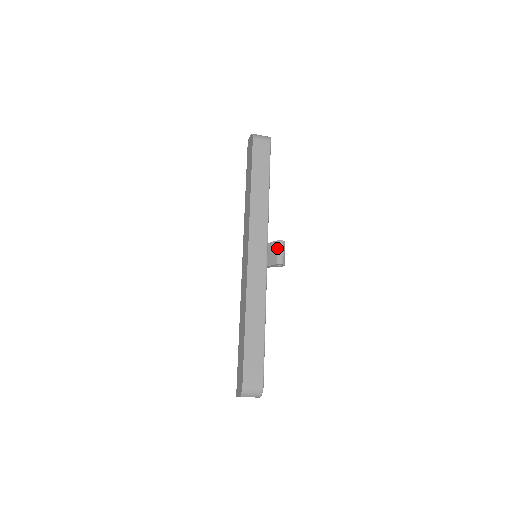
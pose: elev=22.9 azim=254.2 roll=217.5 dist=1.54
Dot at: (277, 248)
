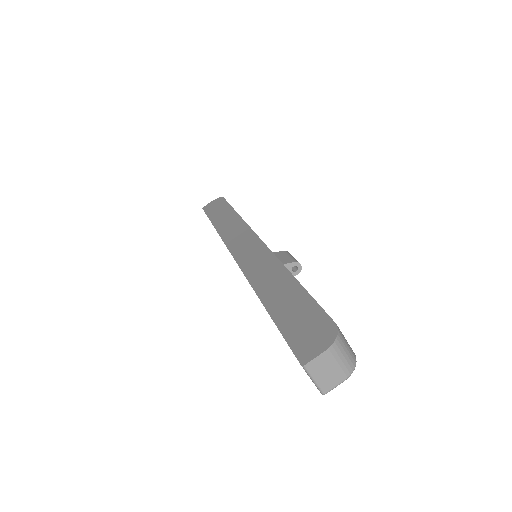
Dot at: (289, 254)
